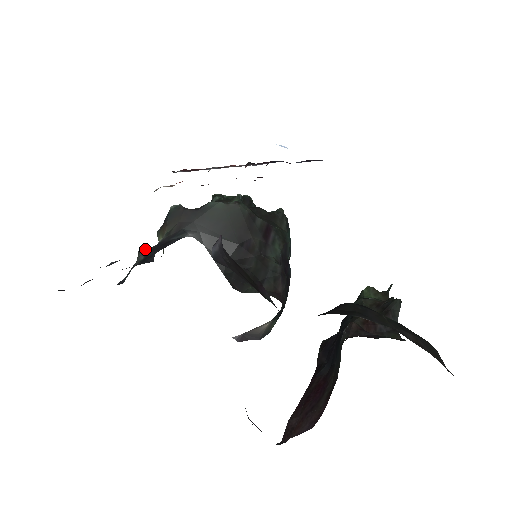
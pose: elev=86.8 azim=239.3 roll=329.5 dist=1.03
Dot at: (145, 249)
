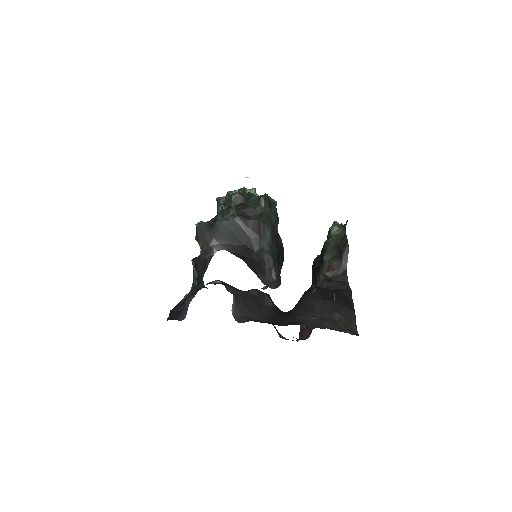
Dot at: (194, 260)
